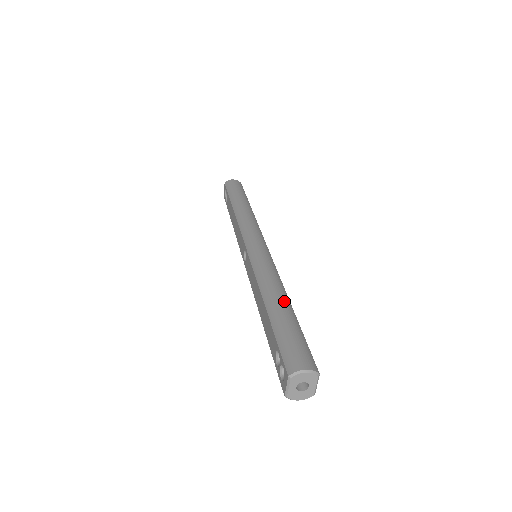
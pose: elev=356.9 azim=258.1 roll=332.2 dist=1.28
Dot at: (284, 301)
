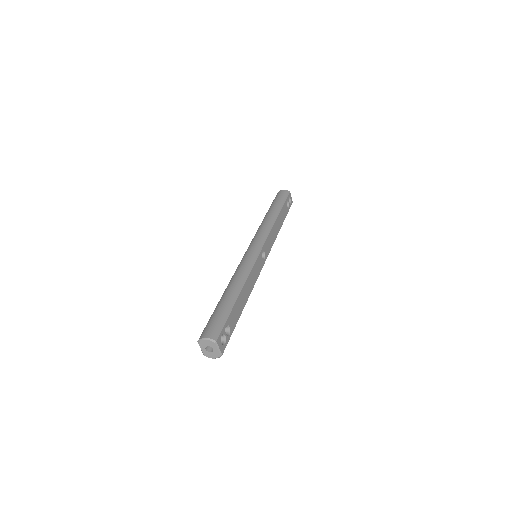
Dot at: (233, 291)
